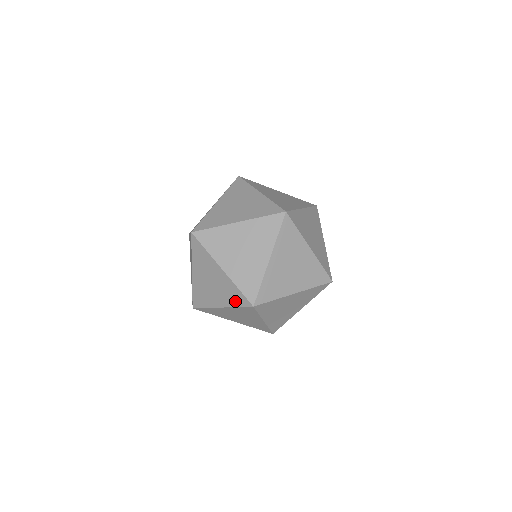
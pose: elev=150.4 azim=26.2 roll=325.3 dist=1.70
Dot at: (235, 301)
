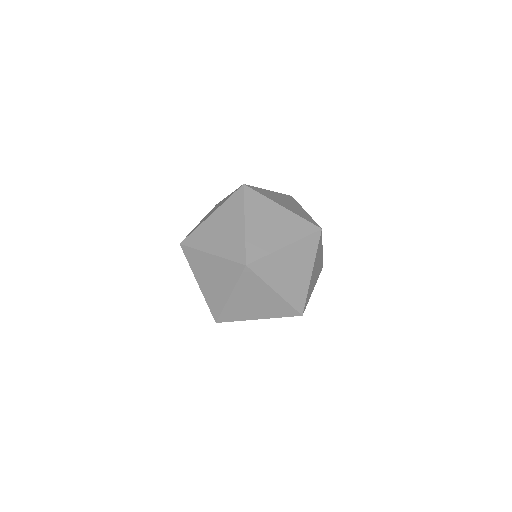
Dot at: (281, 314)
